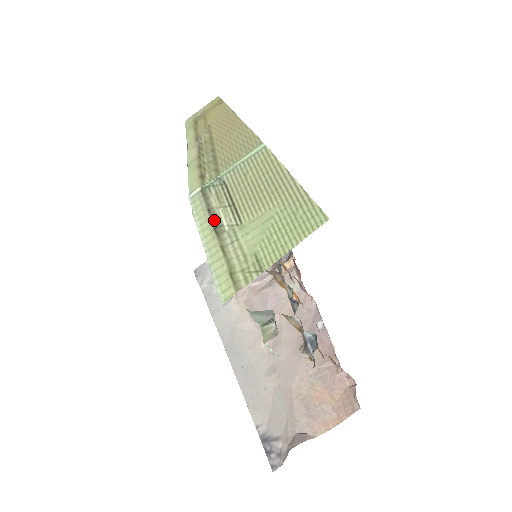
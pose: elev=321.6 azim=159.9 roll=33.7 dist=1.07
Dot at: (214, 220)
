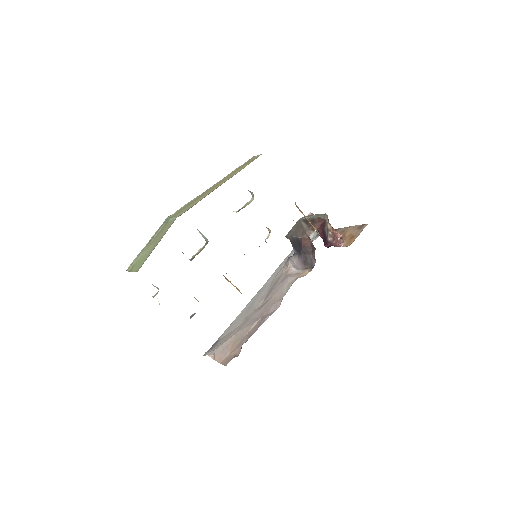
Dot at: (153, 237)
